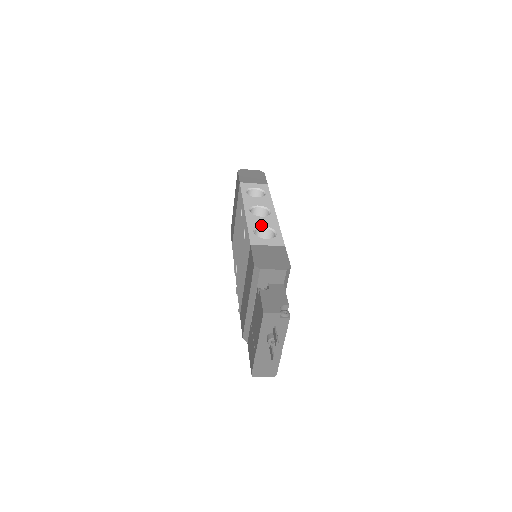
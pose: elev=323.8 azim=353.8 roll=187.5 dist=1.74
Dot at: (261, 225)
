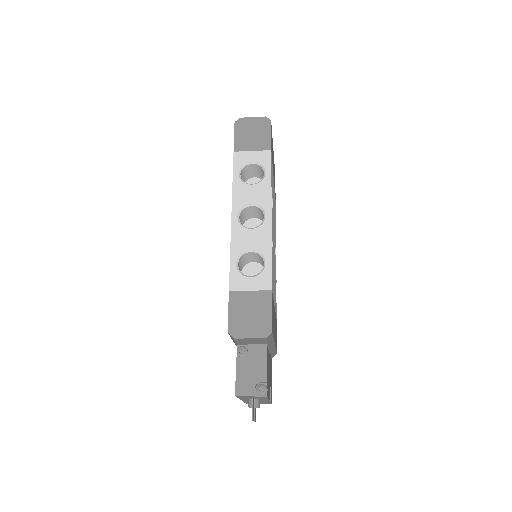
Dot at: (248, 248)
